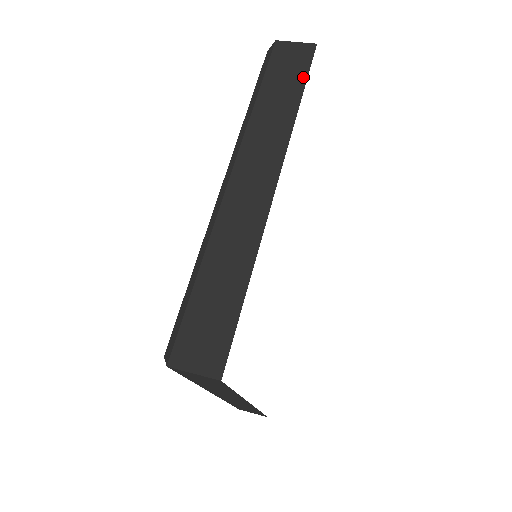
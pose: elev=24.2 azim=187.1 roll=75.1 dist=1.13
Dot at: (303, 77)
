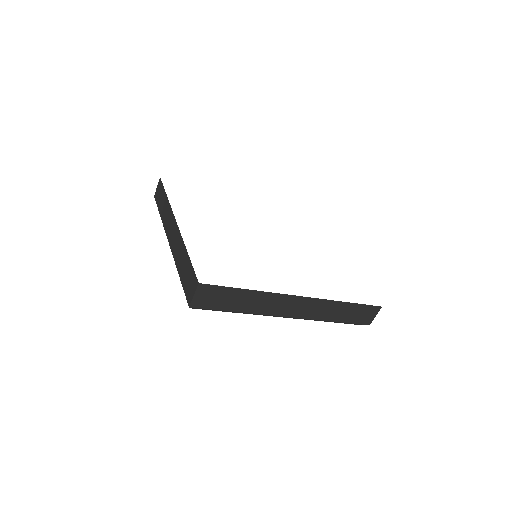
Dot at: (163, 189)
